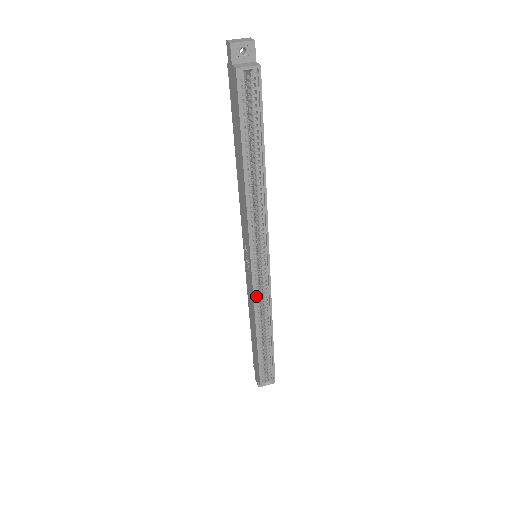
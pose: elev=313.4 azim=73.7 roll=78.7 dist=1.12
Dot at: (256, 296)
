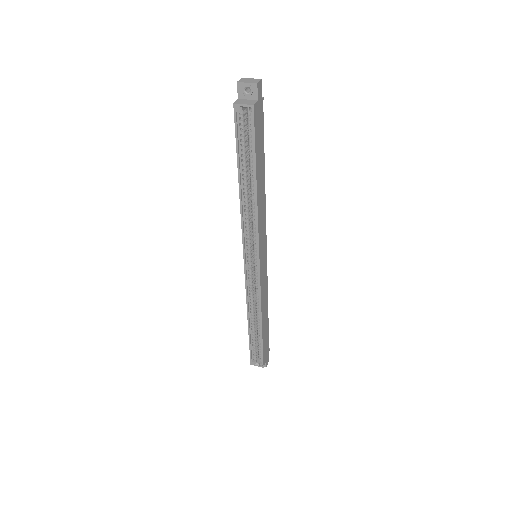
Dot at: (249, 288)
